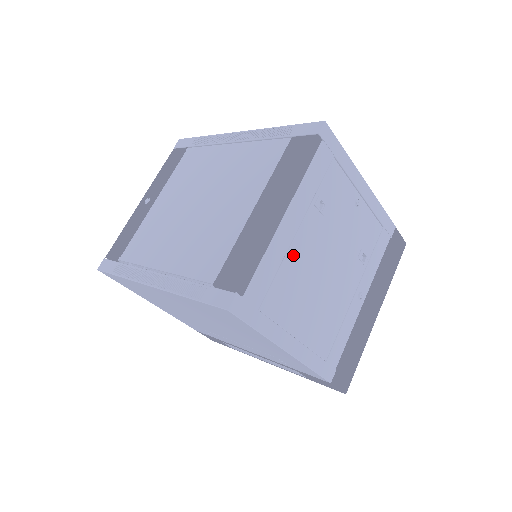
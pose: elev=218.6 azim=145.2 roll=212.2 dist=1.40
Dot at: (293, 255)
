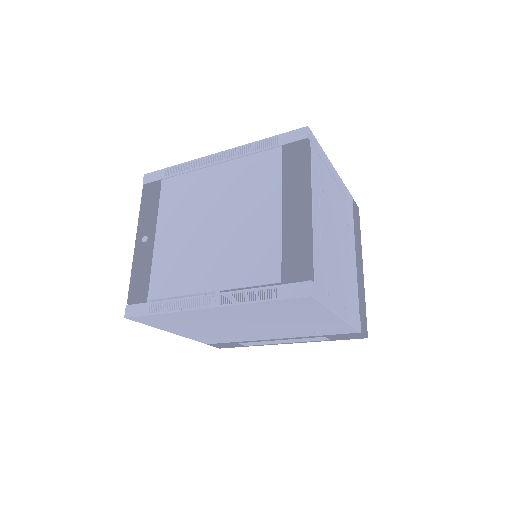
Dot at: (323, 239)
